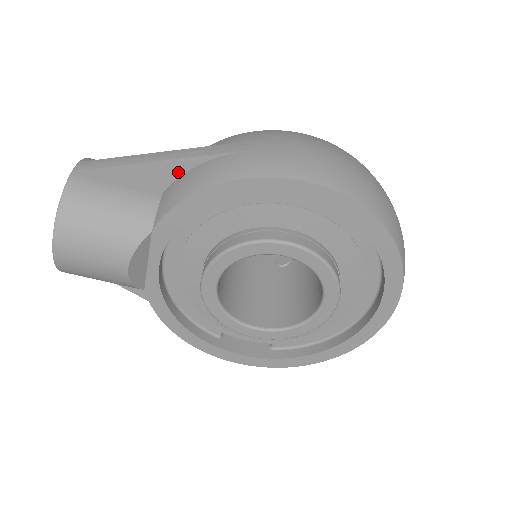
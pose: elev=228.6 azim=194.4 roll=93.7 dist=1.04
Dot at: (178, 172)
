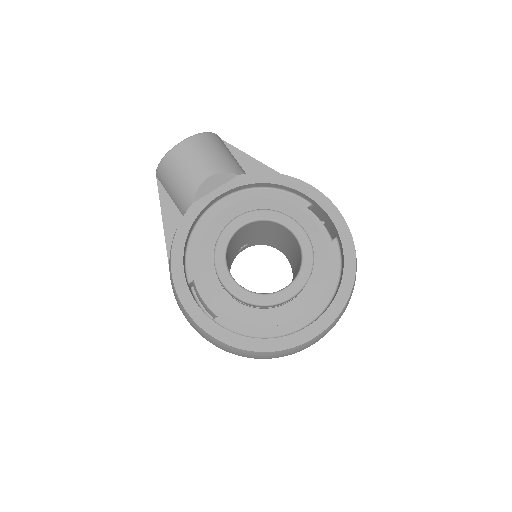
Dot at: occluded
